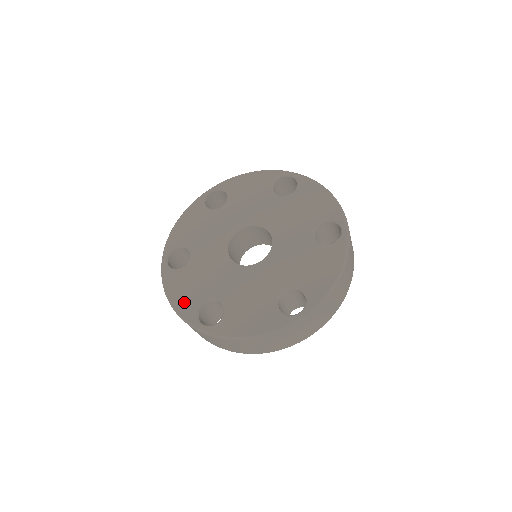
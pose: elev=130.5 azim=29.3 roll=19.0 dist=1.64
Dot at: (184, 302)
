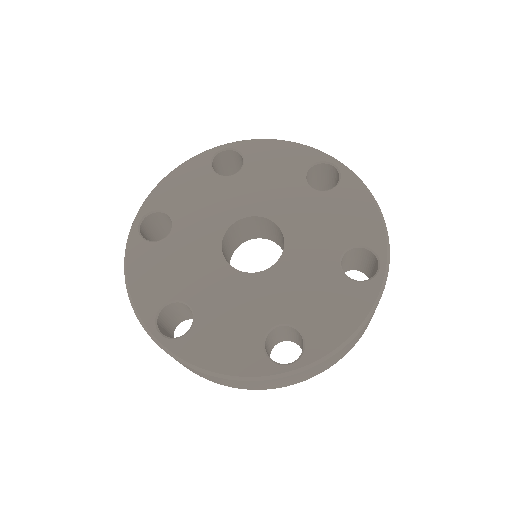
Dot at: (238, 360)
